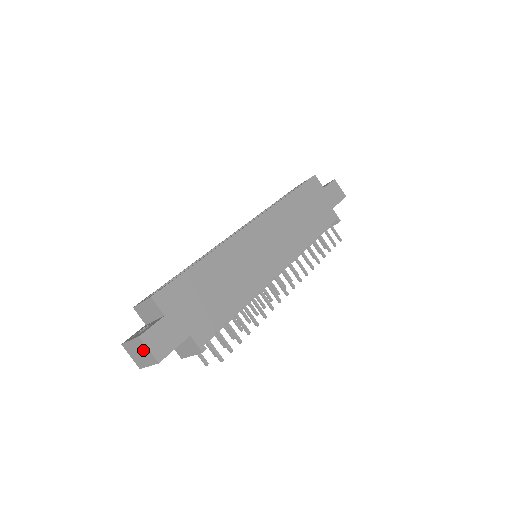
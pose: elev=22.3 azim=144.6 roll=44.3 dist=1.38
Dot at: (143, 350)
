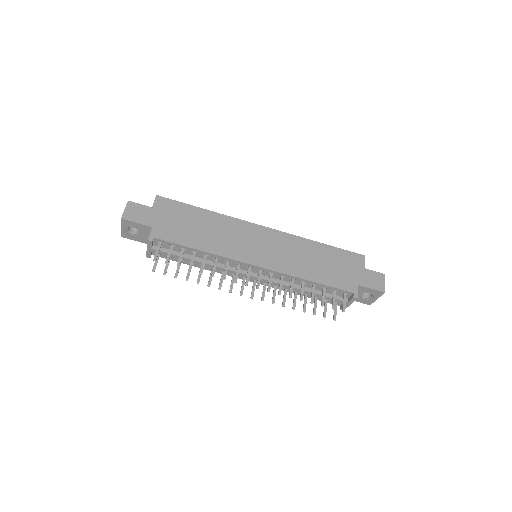
Dot at: occluded
